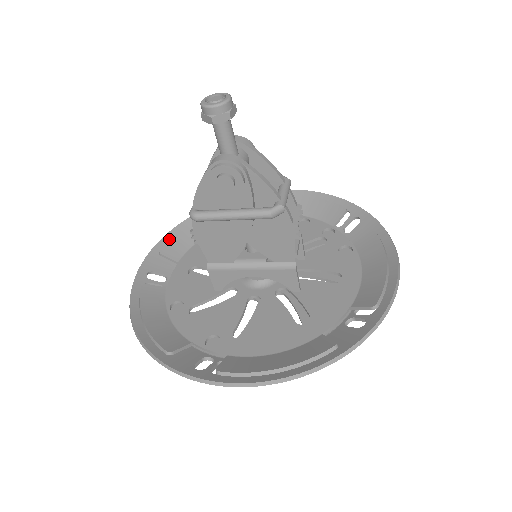
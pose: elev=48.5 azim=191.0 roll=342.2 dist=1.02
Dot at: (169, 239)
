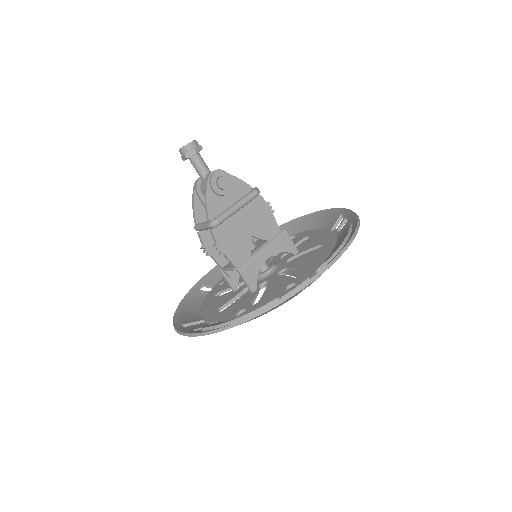
Dot at: (180, 319)
